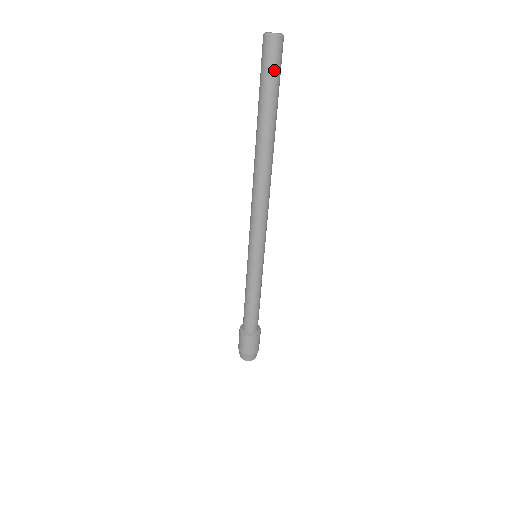
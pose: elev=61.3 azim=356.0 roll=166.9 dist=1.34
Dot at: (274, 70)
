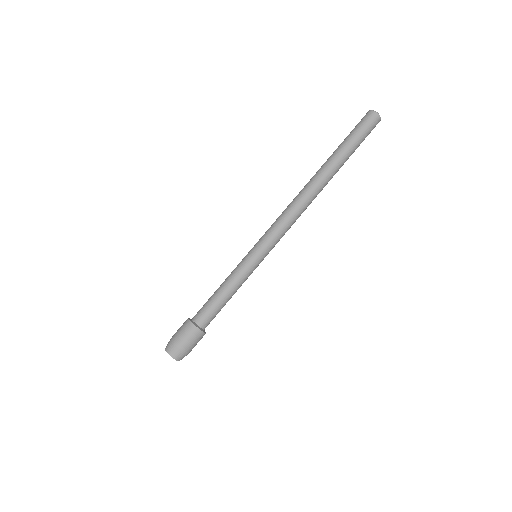
Dot at: (364, 131)
